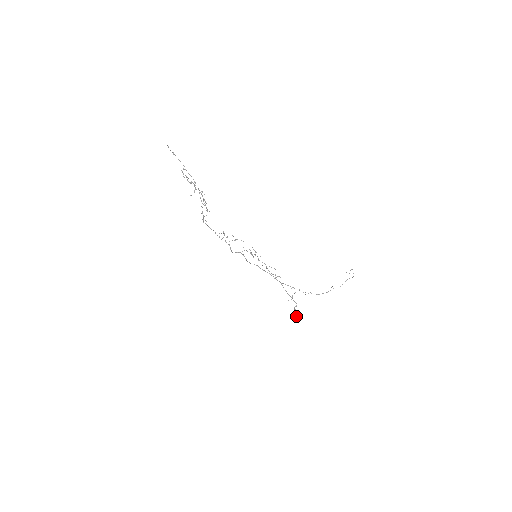
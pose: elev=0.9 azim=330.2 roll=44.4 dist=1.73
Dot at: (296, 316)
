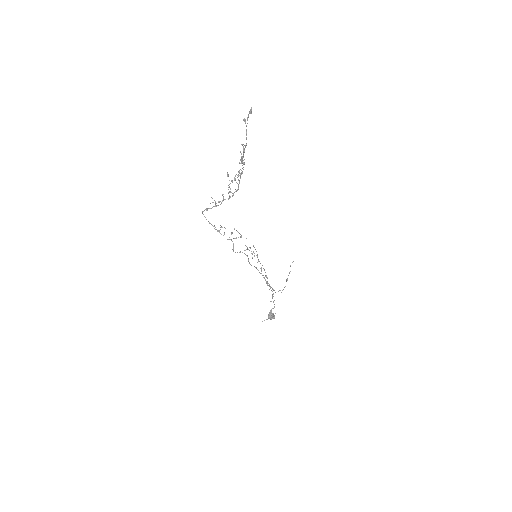
Dot at: (271, 318)
